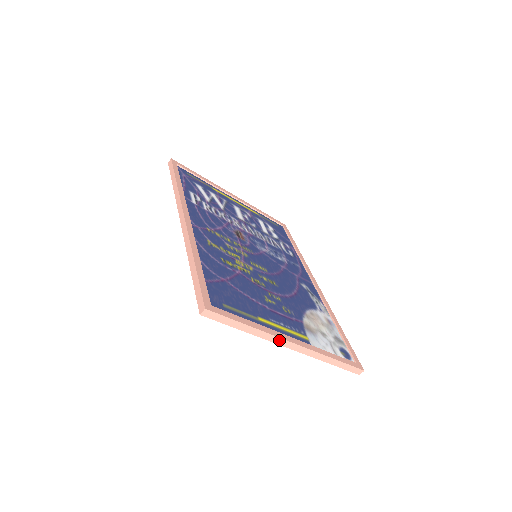
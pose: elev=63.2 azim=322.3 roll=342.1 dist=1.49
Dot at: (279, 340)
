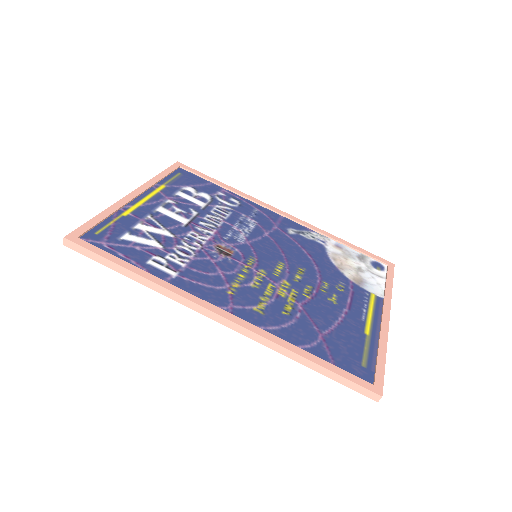
Dot at: (387, 331)
